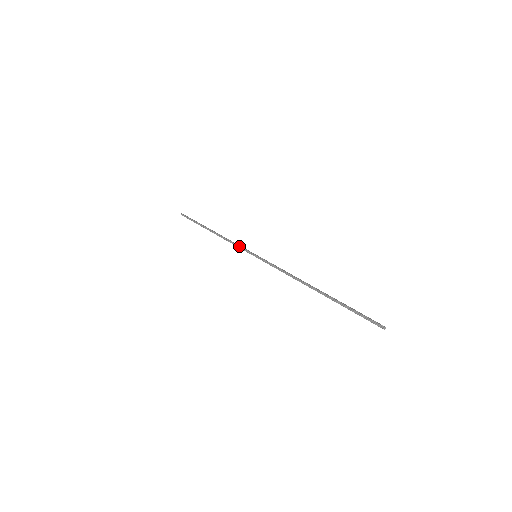
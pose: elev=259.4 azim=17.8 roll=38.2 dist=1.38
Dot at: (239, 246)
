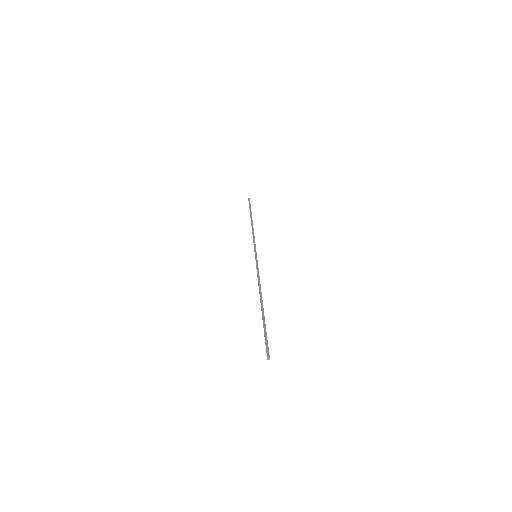
Dot at: occluded
